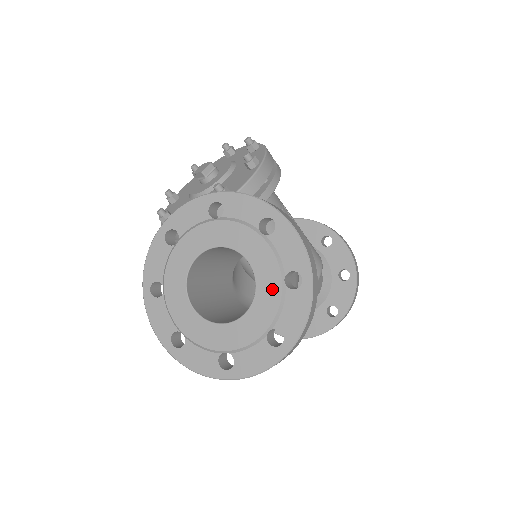
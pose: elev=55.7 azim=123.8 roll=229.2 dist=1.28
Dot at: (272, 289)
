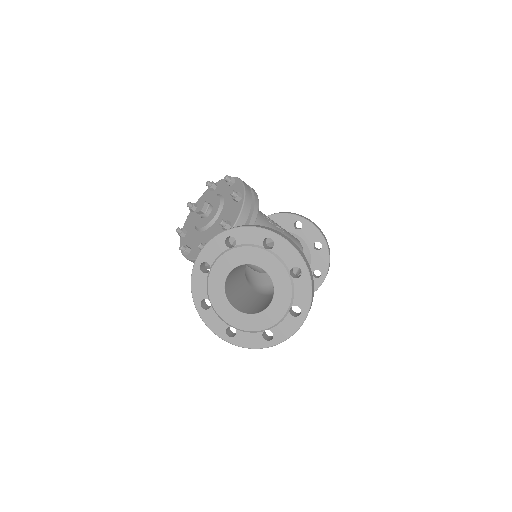
Dot at: (284, 282)
